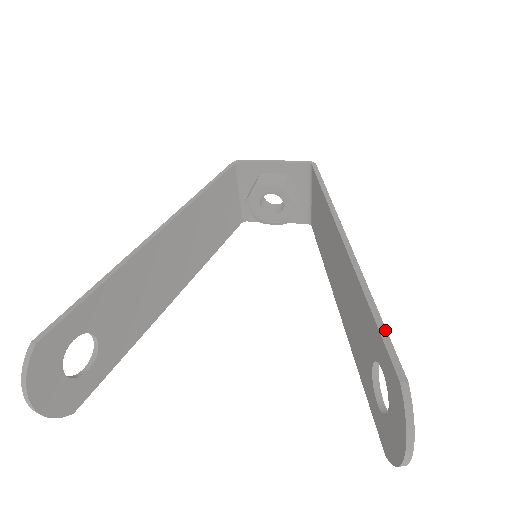
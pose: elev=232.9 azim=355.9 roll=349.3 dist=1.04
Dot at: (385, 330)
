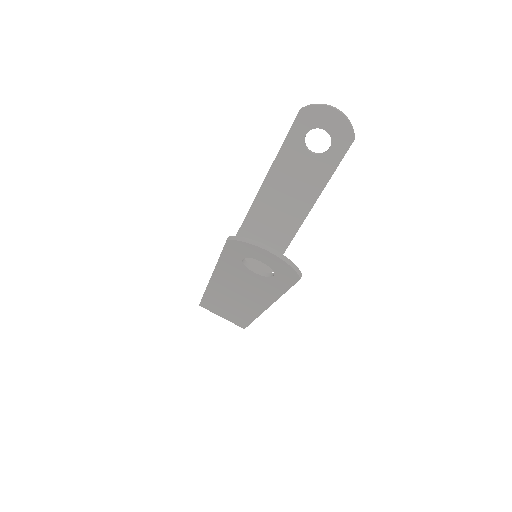
Dot at: (287, 135)
